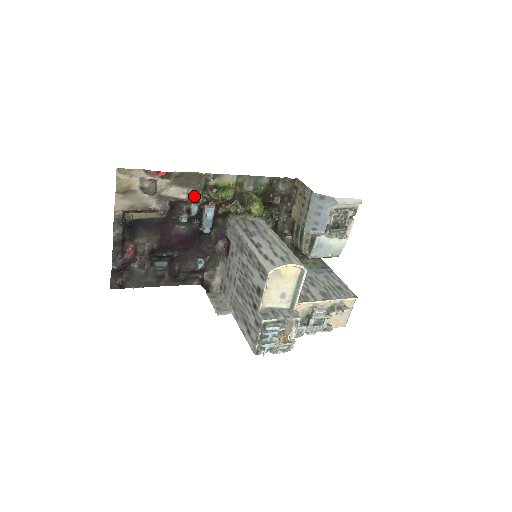
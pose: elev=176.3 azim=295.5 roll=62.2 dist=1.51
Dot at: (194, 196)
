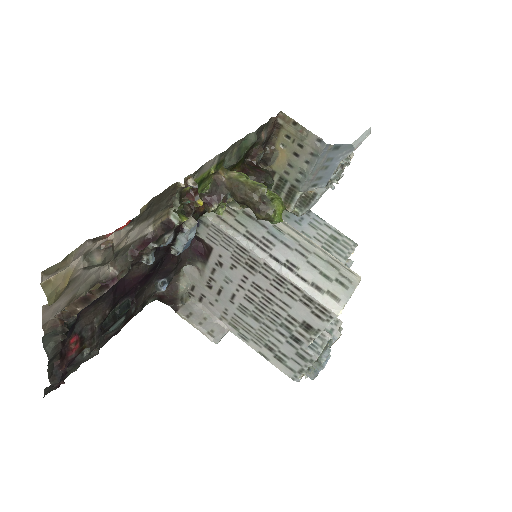
Dot at: (161, 218)
